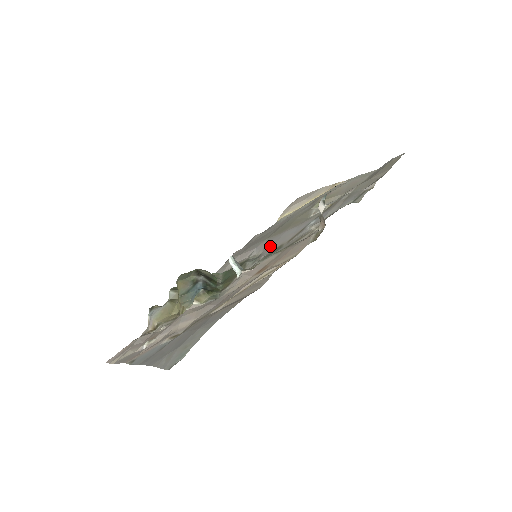
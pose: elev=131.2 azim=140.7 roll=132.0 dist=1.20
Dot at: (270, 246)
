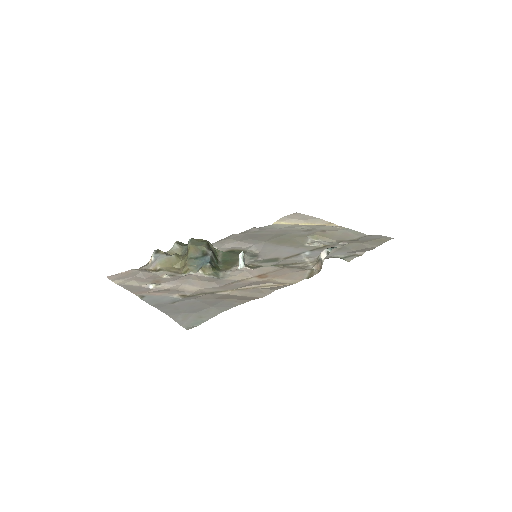
Dot at: (268, 252)
